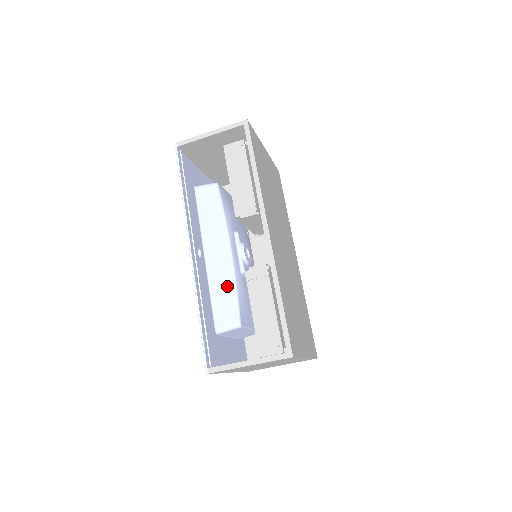
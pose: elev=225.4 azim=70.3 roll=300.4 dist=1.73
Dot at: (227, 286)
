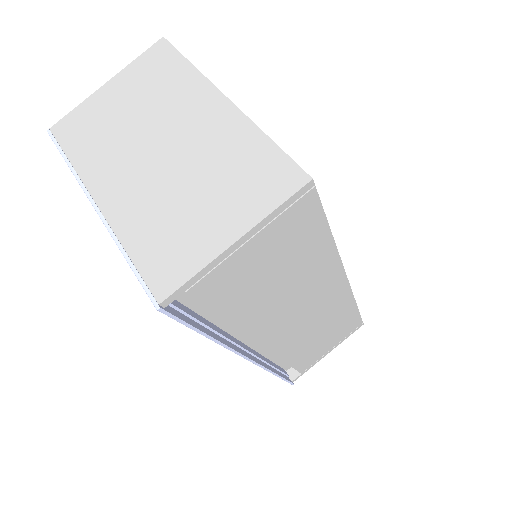
Dot at: occluded
